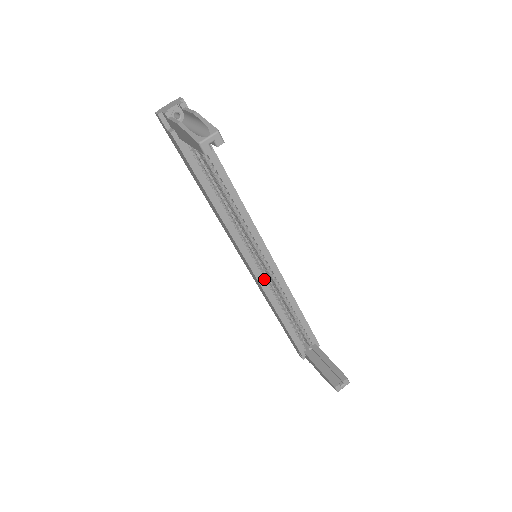
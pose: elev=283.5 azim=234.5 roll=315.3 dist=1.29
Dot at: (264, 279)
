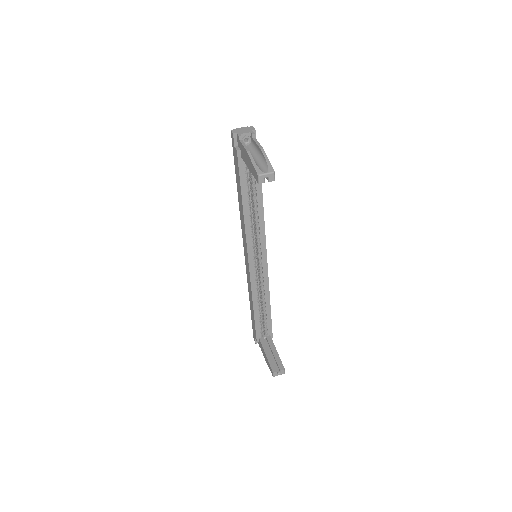
Dot at: (255, 275)
